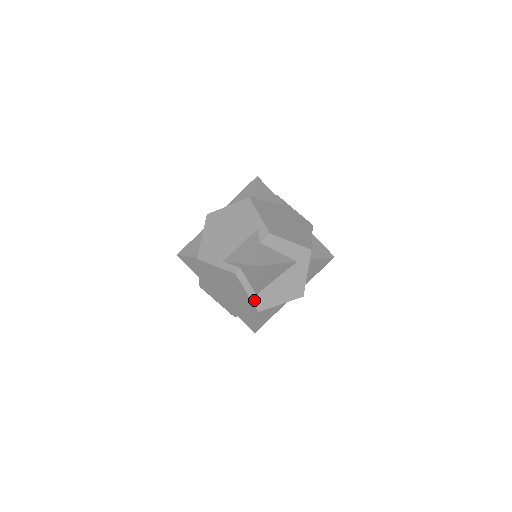
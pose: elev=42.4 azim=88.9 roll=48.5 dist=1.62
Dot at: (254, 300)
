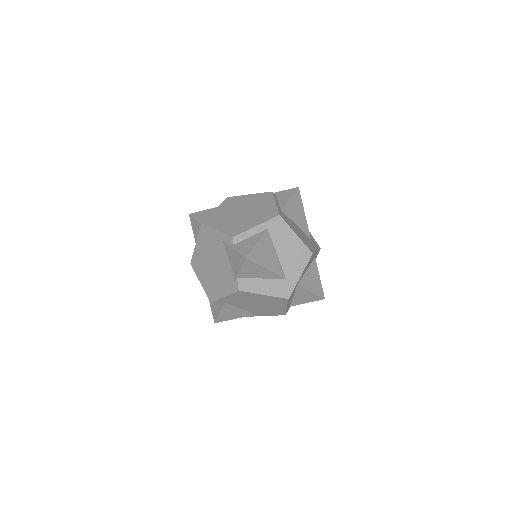
Dot at: (279, 210)
